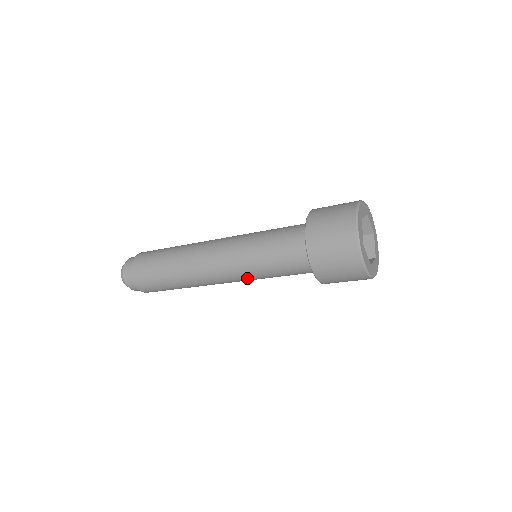
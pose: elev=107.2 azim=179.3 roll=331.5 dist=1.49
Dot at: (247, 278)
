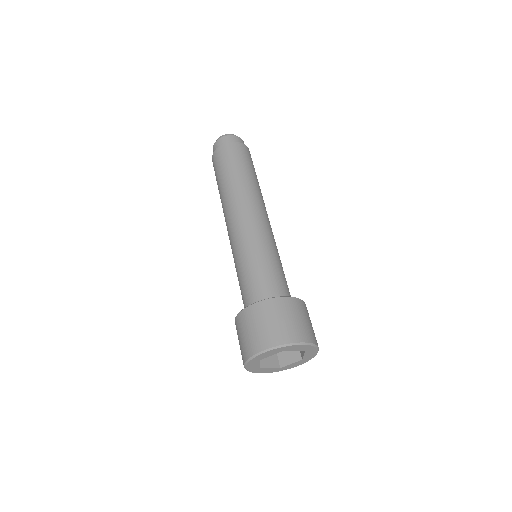
Dot at: occluded
